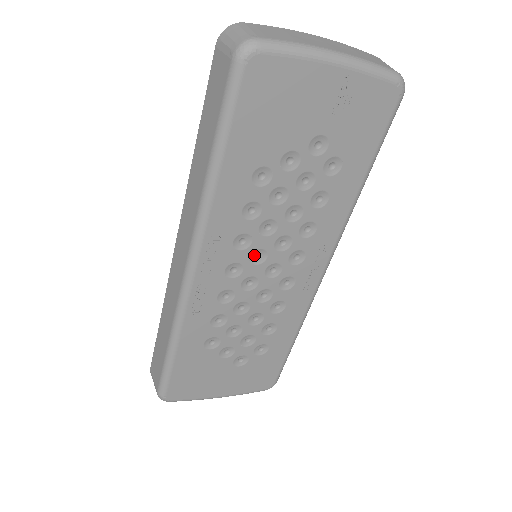
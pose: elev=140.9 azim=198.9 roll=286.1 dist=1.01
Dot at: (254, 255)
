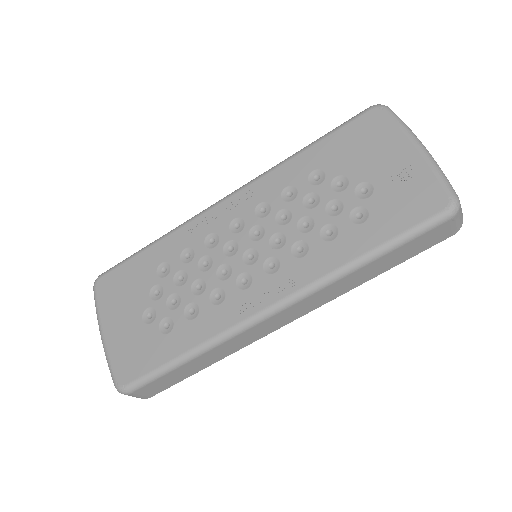
Dot at: (257, 229)
